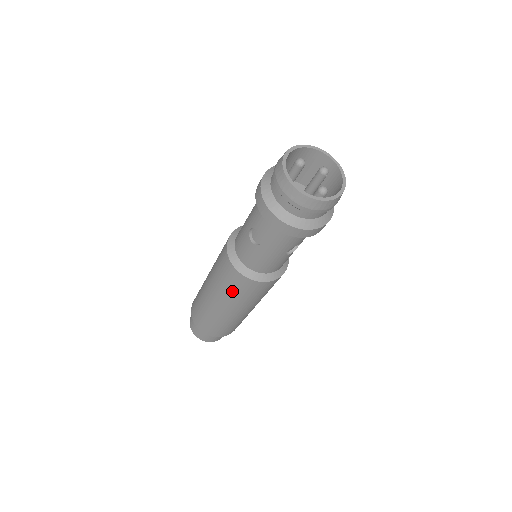
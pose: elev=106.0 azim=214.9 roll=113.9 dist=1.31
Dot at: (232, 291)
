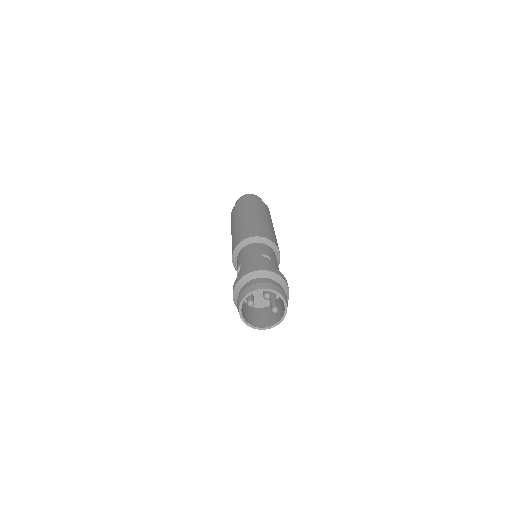
Dot at: occluded
